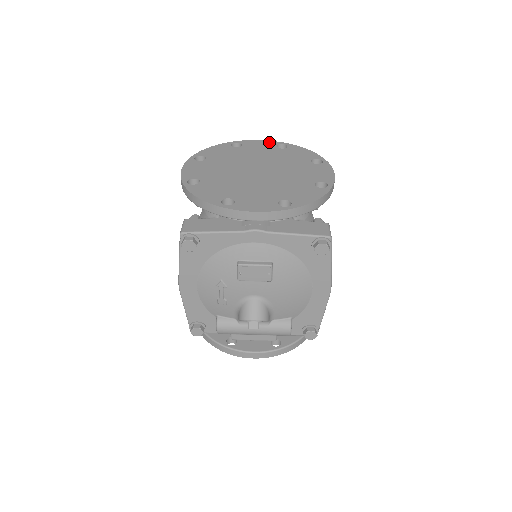
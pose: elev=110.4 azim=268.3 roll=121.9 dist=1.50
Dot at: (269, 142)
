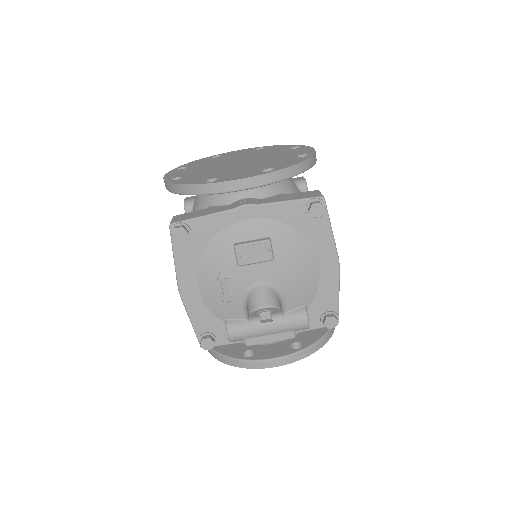
Dot at: (247, 149)
